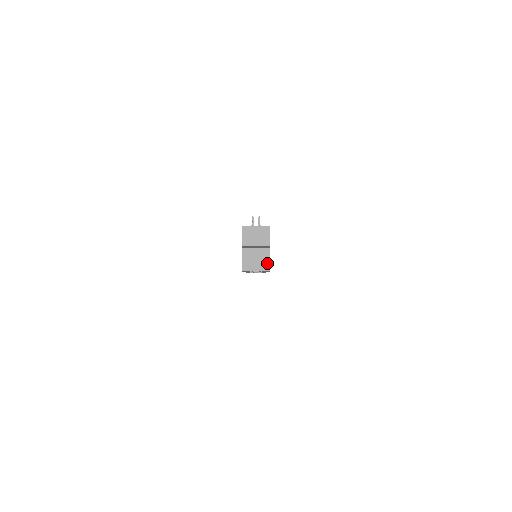
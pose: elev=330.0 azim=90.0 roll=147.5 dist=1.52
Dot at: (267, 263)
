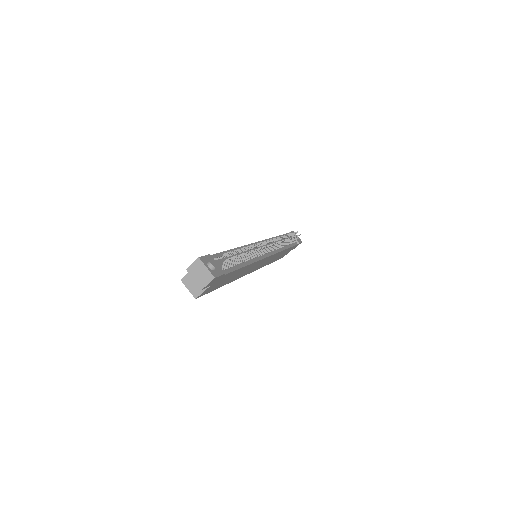
Dot at: (199, 293)
